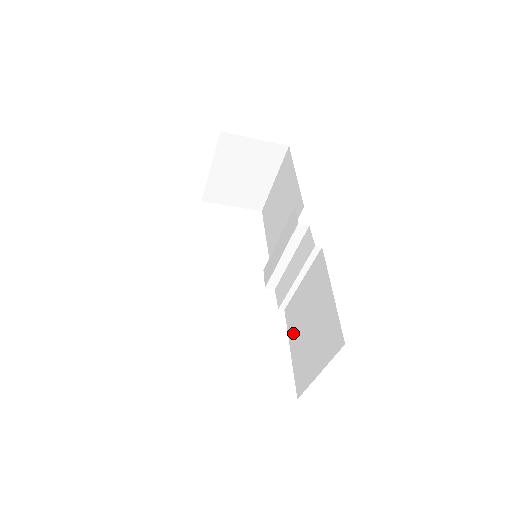
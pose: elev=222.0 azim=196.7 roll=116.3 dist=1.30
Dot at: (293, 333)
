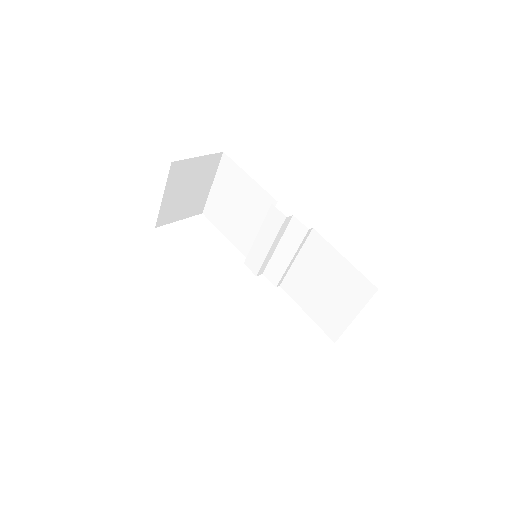
Dot at: (303, 299)
